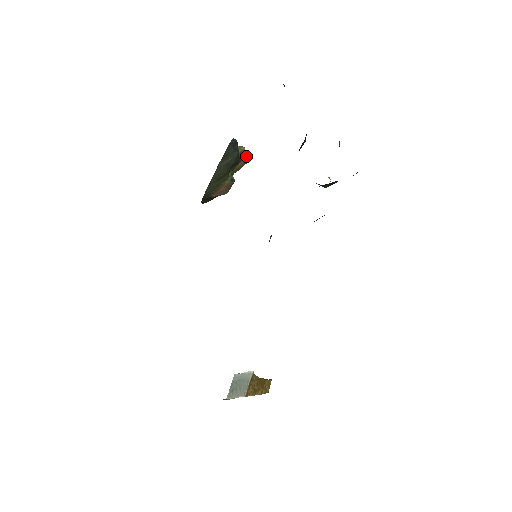
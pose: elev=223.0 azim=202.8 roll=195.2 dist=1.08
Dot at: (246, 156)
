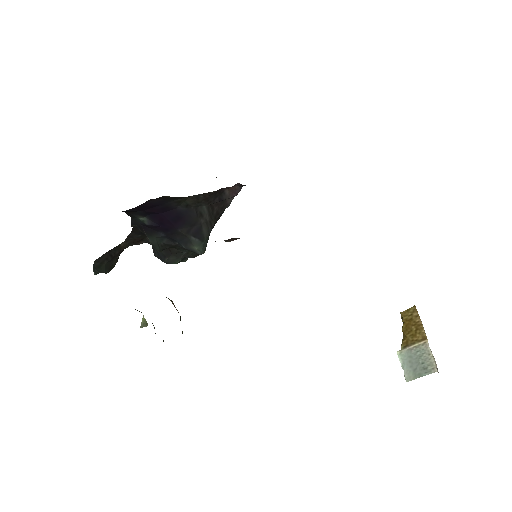
Dot at: occluded
